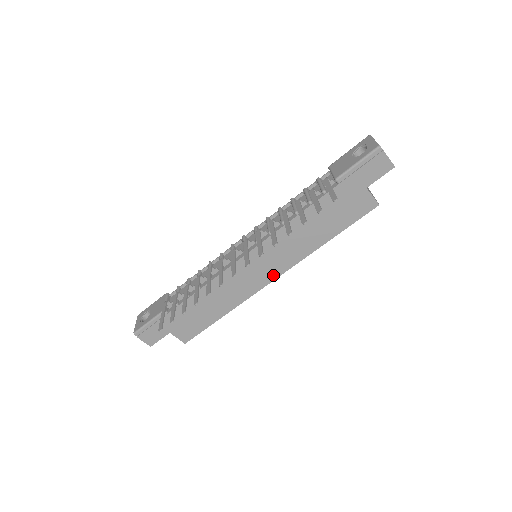
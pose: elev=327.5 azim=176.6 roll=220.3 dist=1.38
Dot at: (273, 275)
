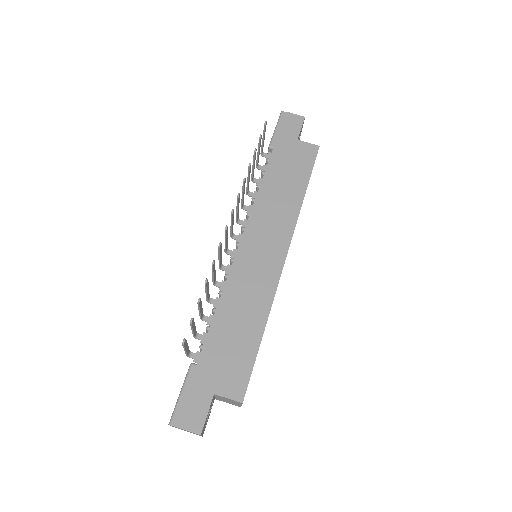
Dot at: (281, 252)
